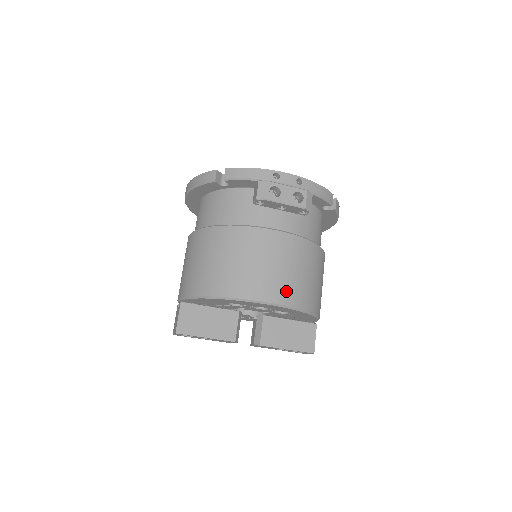
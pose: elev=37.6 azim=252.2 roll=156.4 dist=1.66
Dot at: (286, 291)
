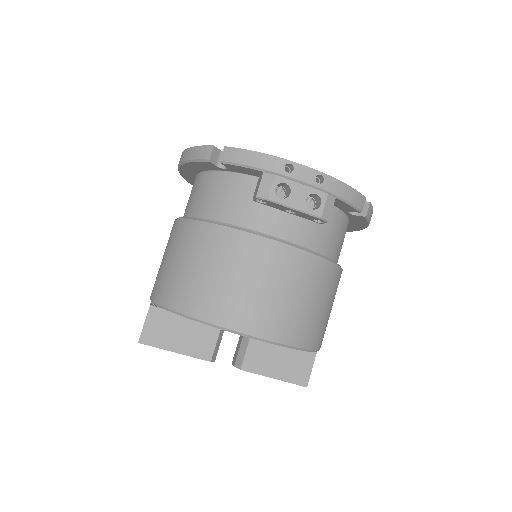
Dot at: (276, 323)
